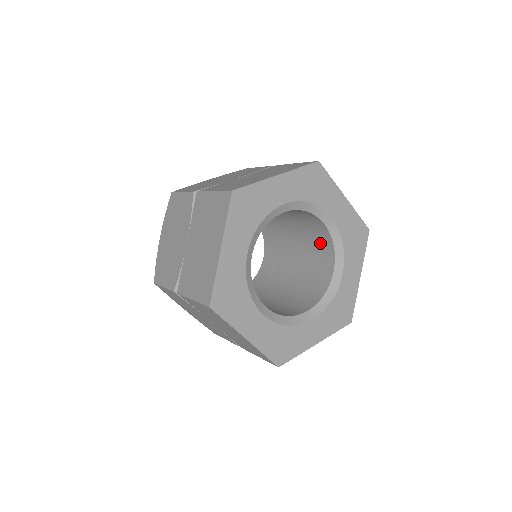
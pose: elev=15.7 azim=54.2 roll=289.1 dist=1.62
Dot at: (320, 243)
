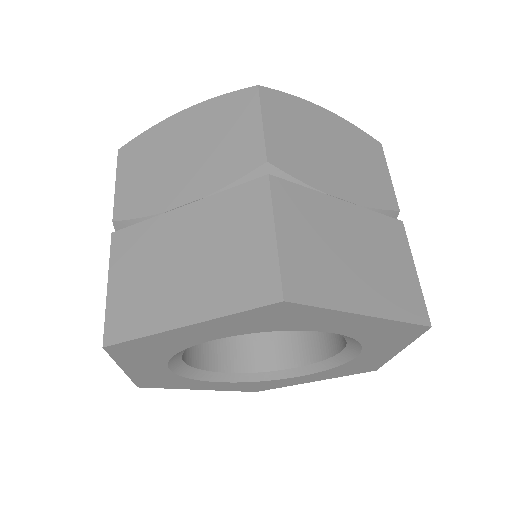
Dot at: occluded
